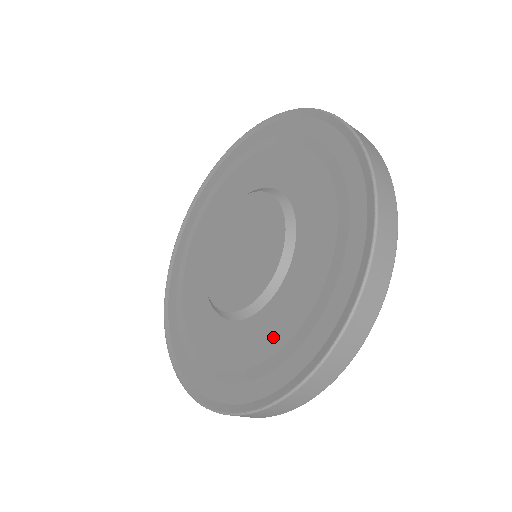
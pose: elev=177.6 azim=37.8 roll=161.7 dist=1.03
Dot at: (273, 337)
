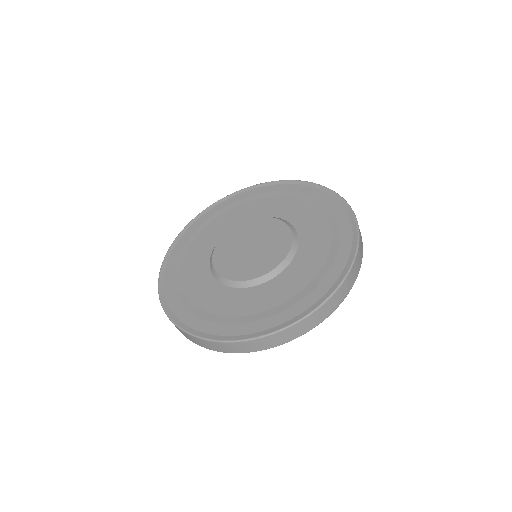
Dot at: (264, 302)
